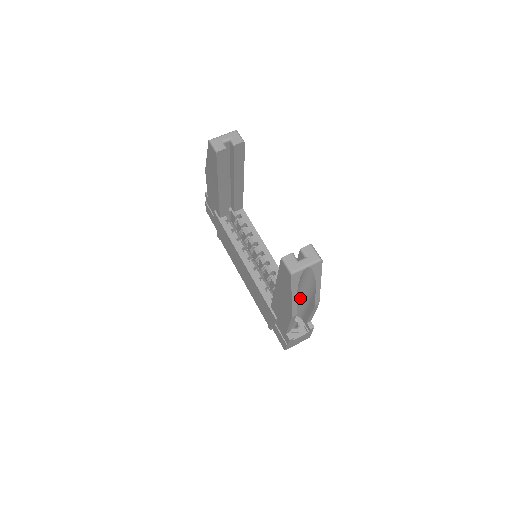
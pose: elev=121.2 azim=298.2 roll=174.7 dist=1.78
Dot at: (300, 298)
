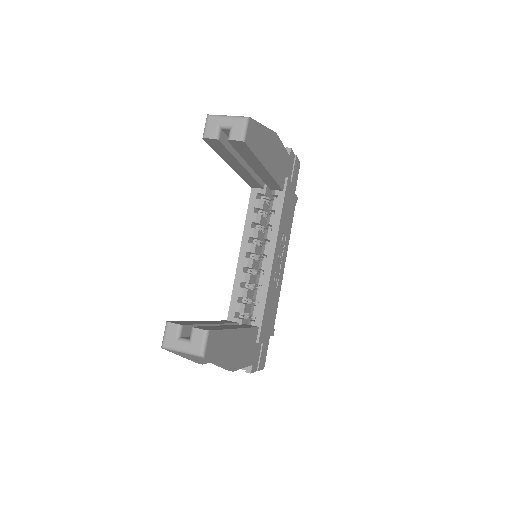
Dot at: occluded
